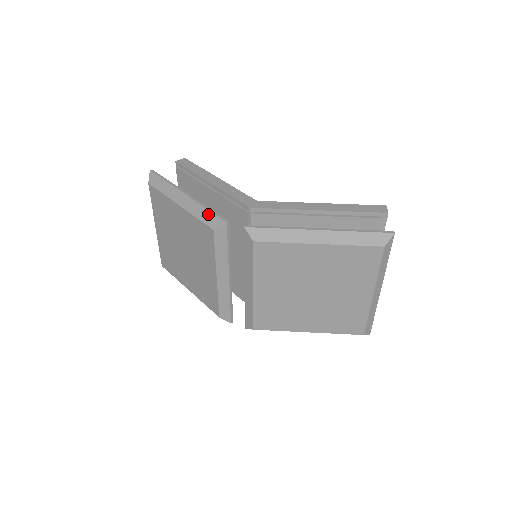
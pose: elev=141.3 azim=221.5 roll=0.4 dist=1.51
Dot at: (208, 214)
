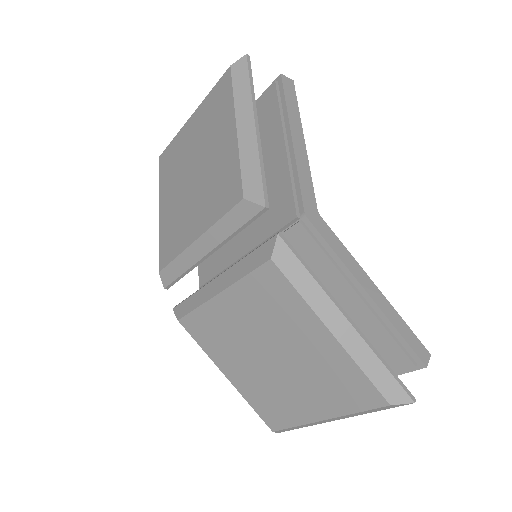
Dot at: (256, 174)
